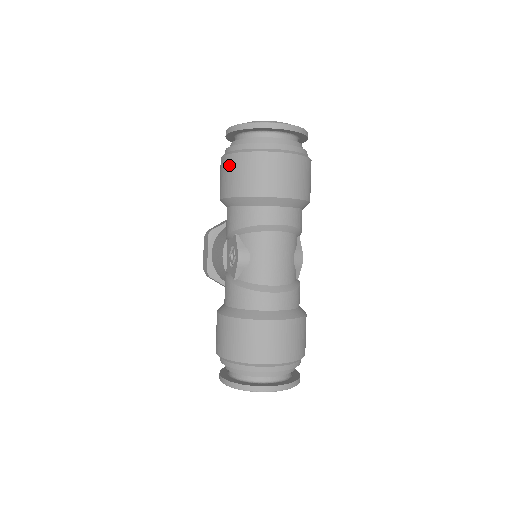
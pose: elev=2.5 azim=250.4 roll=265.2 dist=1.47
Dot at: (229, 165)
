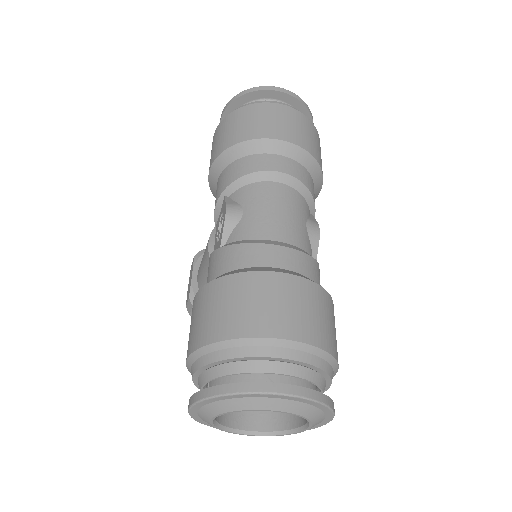
Dot at: (220, 130)
